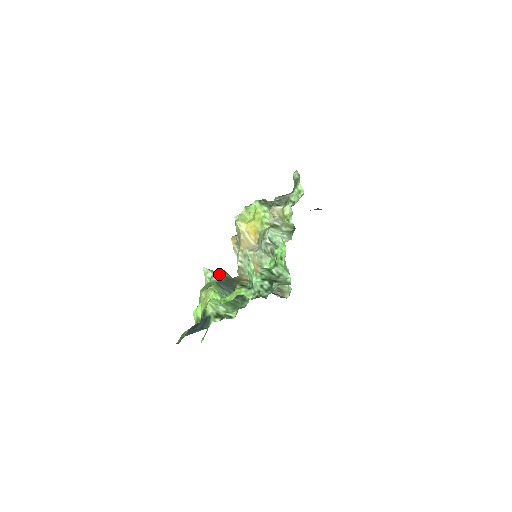
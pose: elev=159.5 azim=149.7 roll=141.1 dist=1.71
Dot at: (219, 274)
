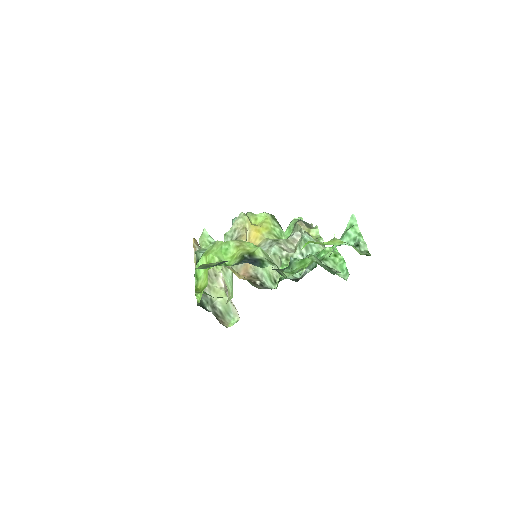
Dot at: occluded
